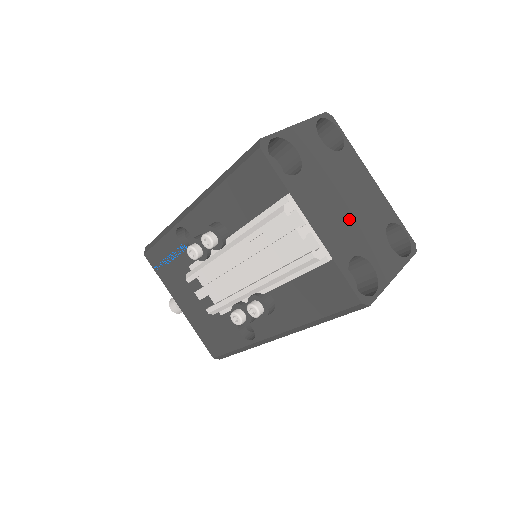
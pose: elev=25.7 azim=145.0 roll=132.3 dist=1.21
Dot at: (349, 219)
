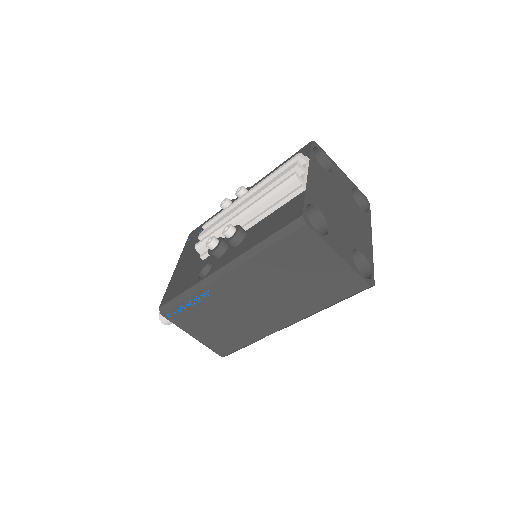
Dot at: (335, 210)
